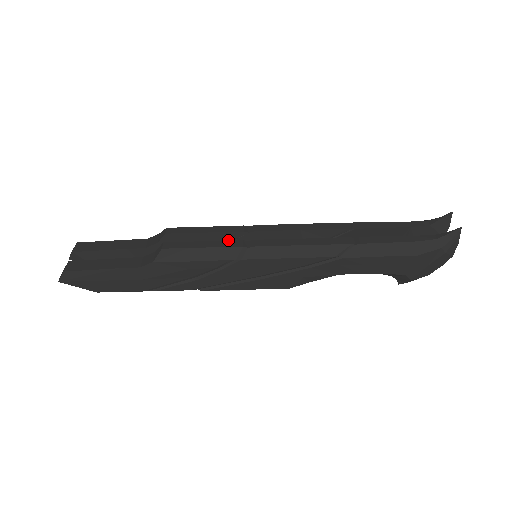
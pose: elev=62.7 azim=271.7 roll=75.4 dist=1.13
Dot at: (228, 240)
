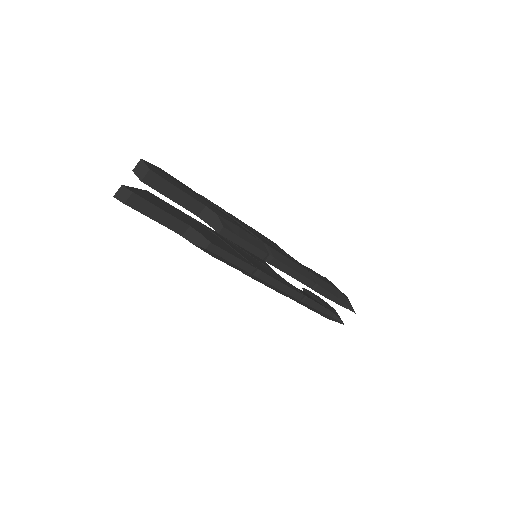
Dot at: occluded
